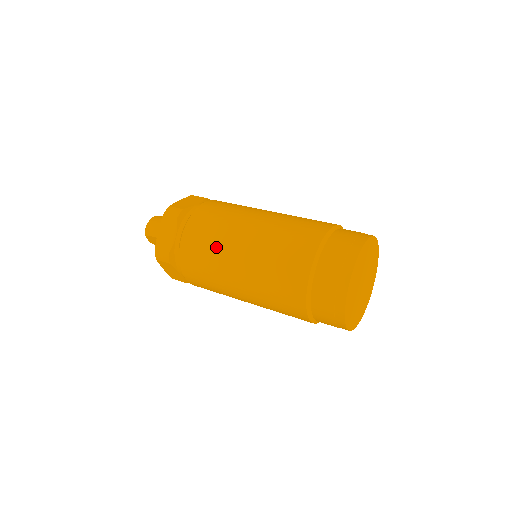
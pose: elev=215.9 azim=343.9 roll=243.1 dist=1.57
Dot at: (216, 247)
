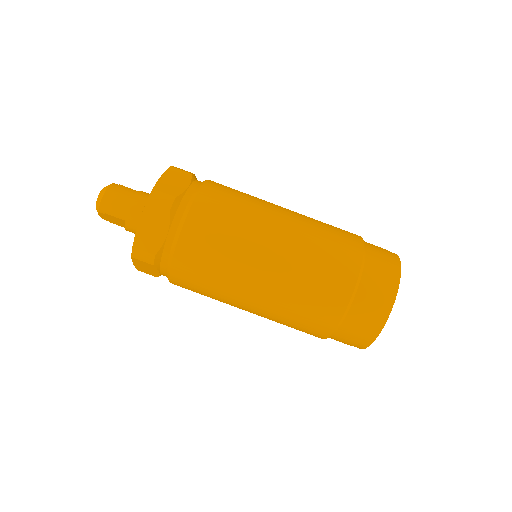
Dot at: (230, 259)
